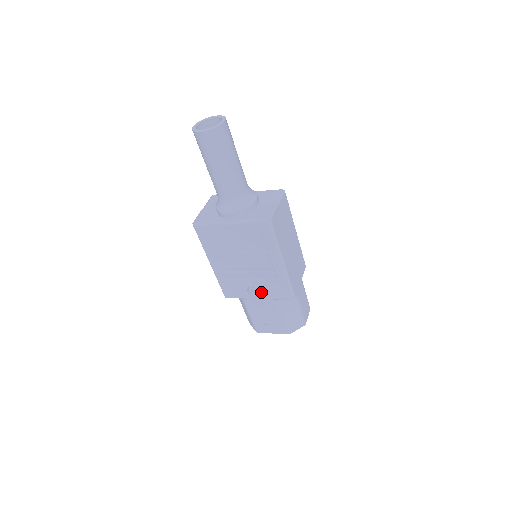
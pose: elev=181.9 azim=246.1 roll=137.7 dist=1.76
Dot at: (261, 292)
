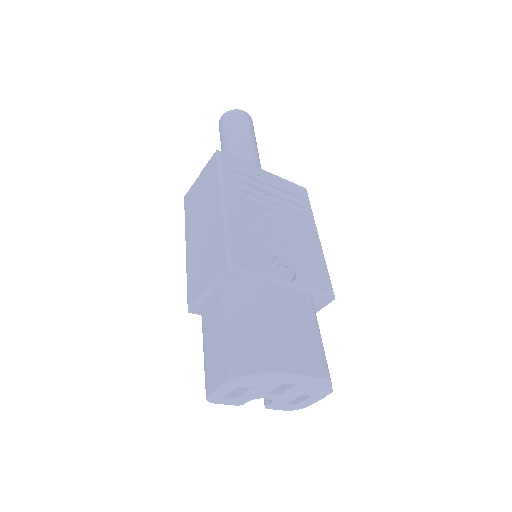
Dot at: (290, 273)
